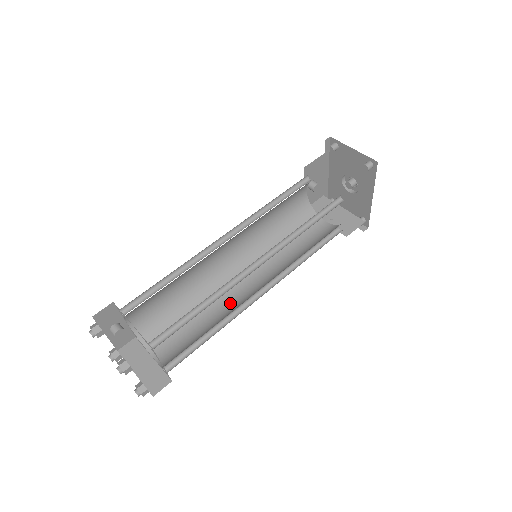
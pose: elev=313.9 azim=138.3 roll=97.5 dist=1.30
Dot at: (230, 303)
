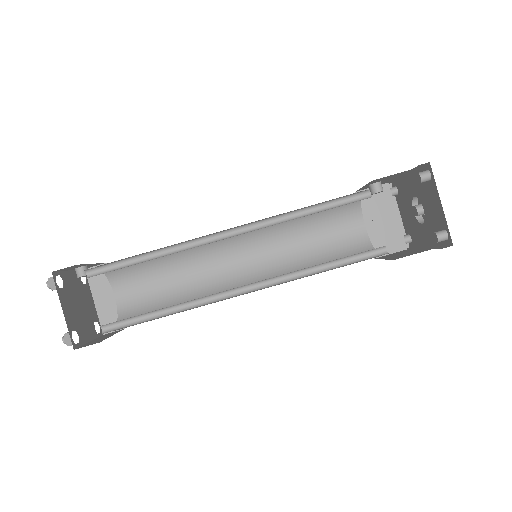
Dot at: (210, 278)
